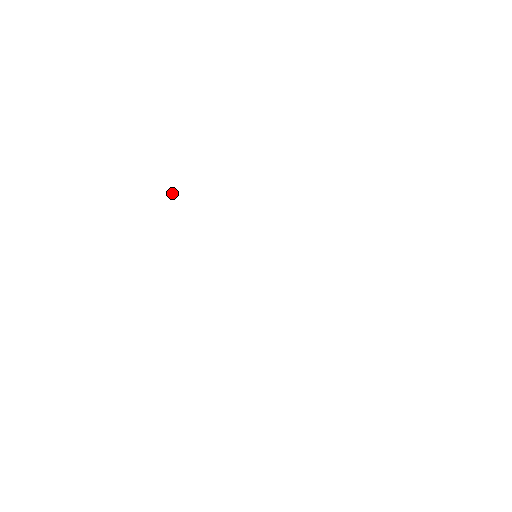
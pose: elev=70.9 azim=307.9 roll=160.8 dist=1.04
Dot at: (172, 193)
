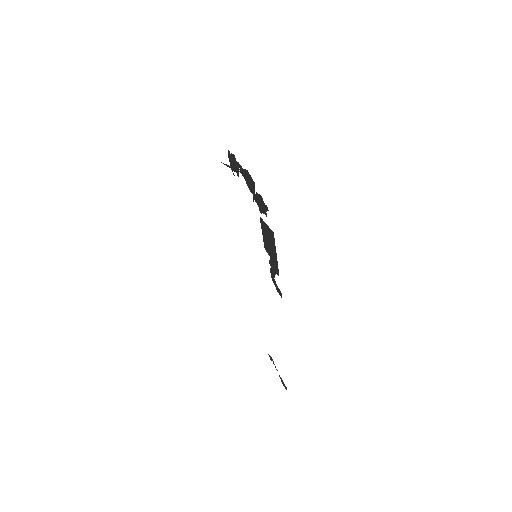
Dot at: (234, 168)
